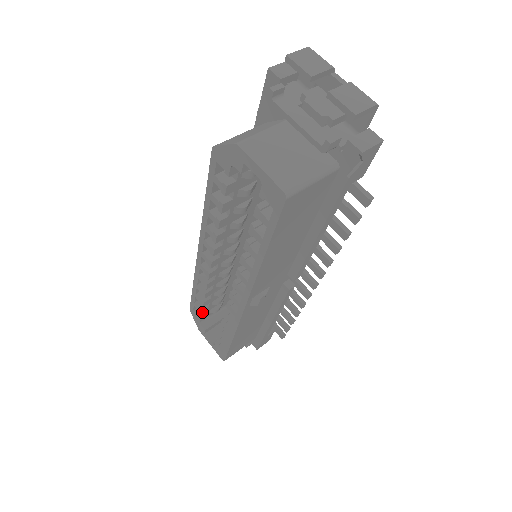
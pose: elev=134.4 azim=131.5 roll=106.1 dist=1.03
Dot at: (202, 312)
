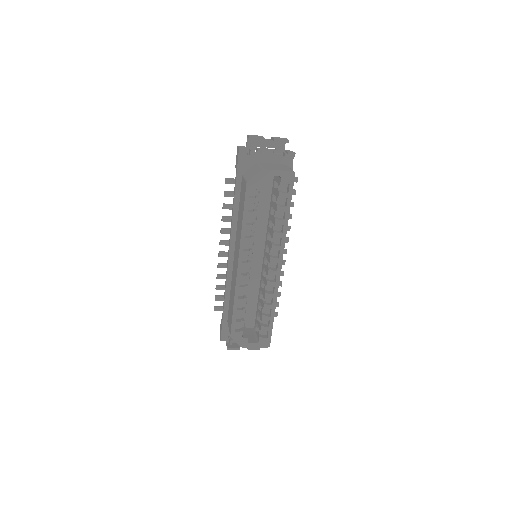
Dot at: (243, 323)
